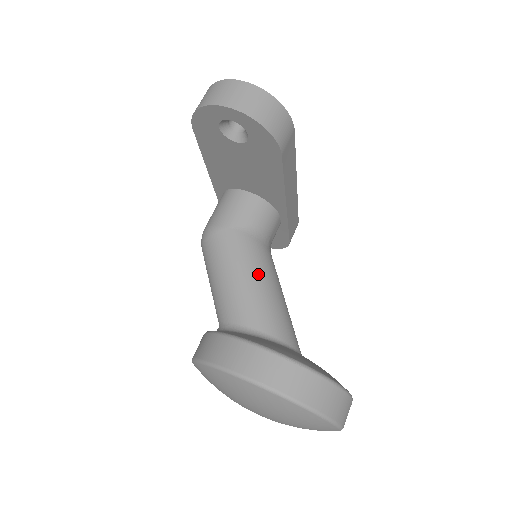
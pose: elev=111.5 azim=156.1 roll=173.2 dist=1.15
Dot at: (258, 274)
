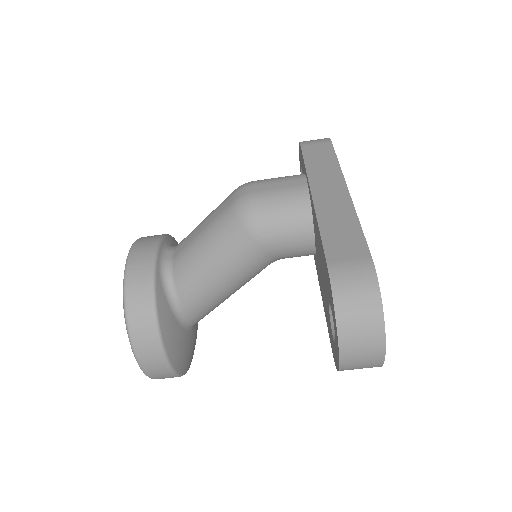
Dot at: (232, 288)
